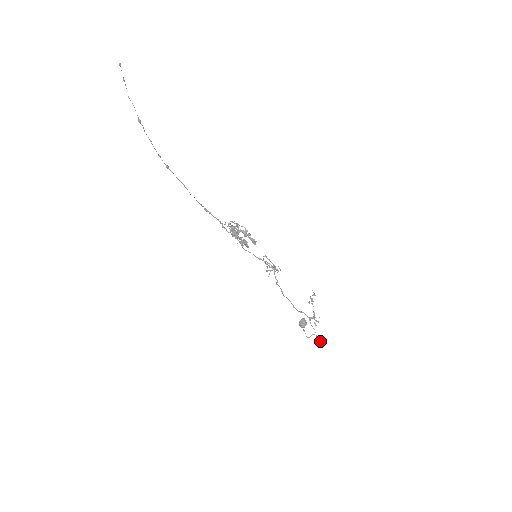
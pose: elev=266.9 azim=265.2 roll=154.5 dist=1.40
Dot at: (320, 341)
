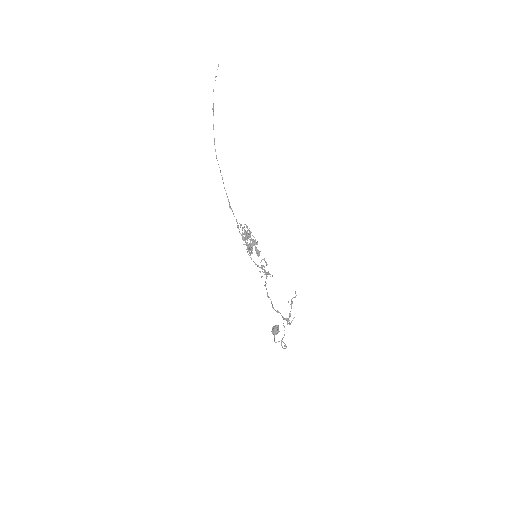
Dot at: (286, 347)
